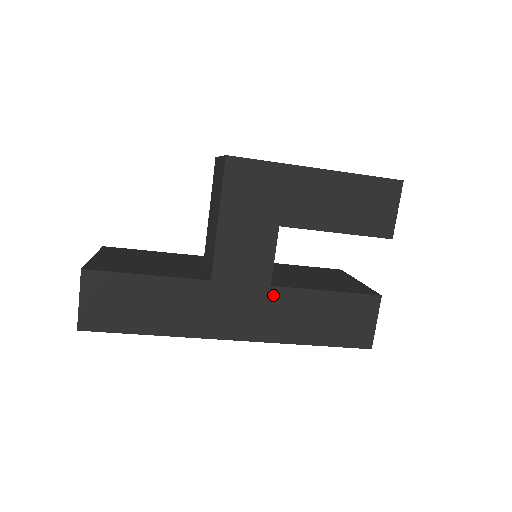
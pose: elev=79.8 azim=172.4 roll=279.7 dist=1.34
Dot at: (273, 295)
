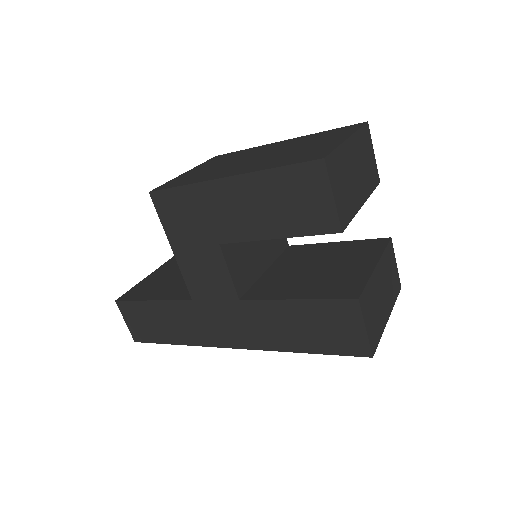
Dot at: (245, 308)
